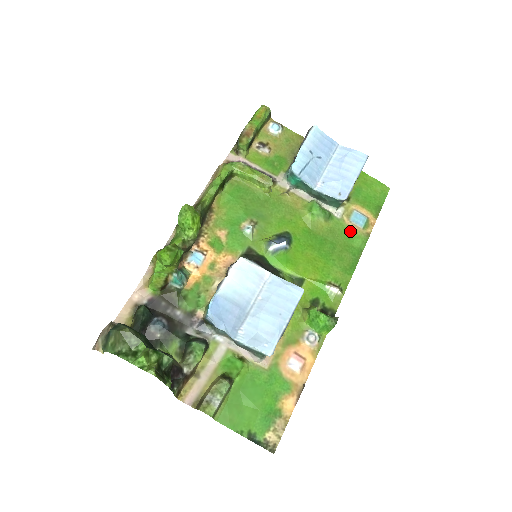
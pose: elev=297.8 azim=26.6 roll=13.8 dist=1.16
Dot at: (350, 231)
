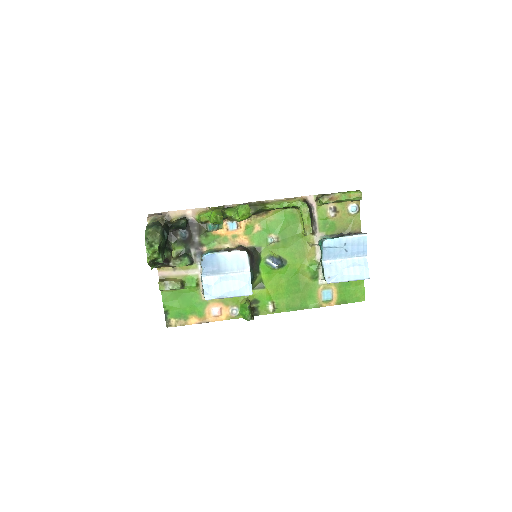
Dot at: (315, 295)
